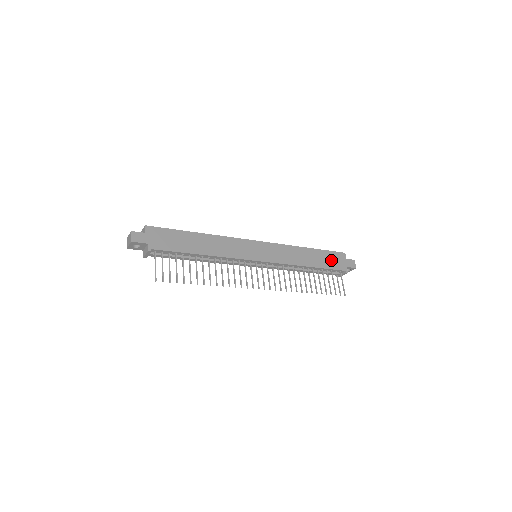
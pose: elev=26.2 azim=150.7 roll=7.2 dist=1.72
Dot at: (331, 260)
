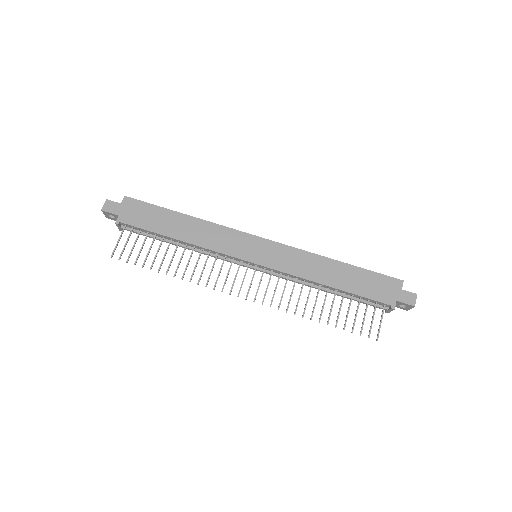
Dot at: (372, 285)
